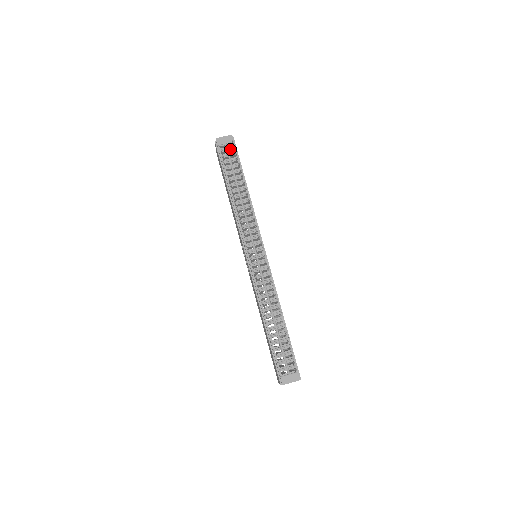
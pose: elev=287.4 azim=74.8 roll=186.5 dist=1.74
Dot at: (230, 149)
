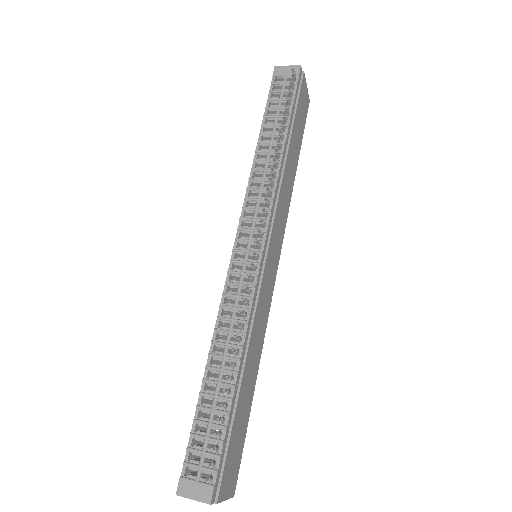
Dot at: occluded
